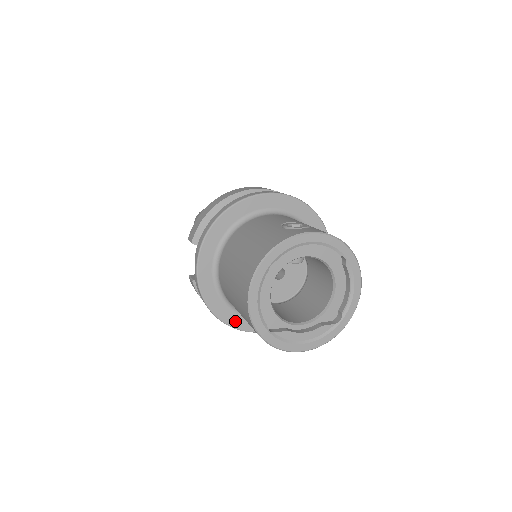
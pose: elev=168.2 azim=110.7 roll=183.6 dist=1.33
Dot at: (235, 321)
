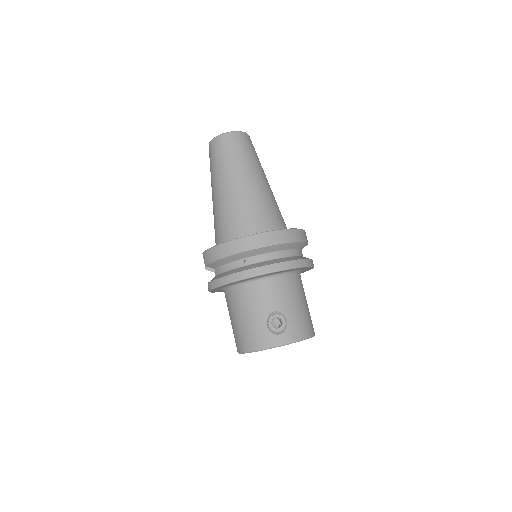
Dot at: occluded
